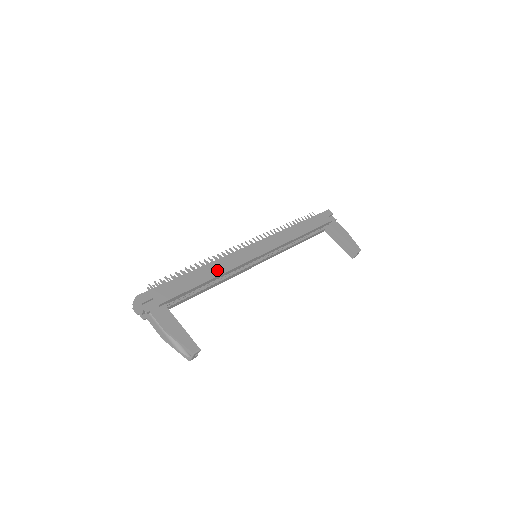
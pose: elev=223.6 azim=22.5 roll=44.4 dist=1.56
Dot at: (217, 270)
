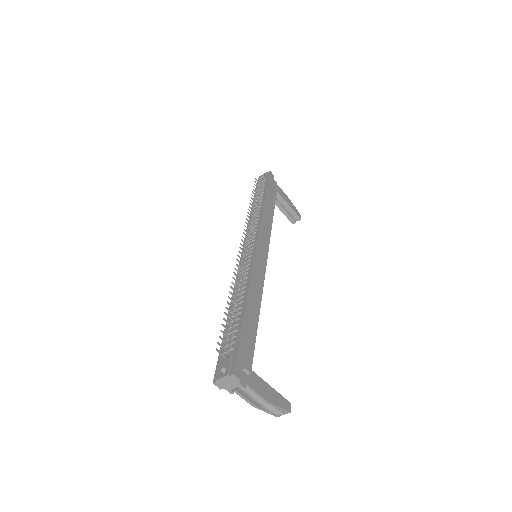
Dot at: (257, 297)
